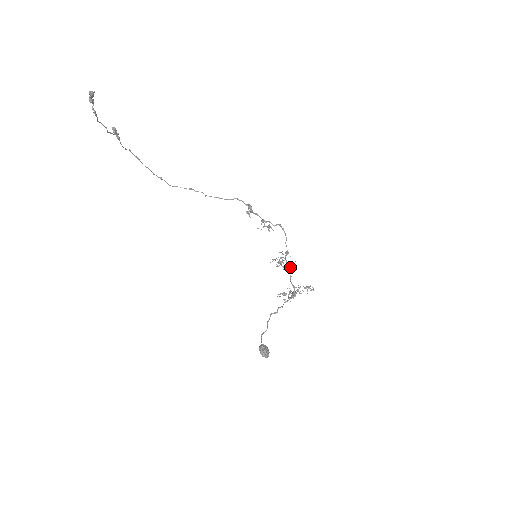
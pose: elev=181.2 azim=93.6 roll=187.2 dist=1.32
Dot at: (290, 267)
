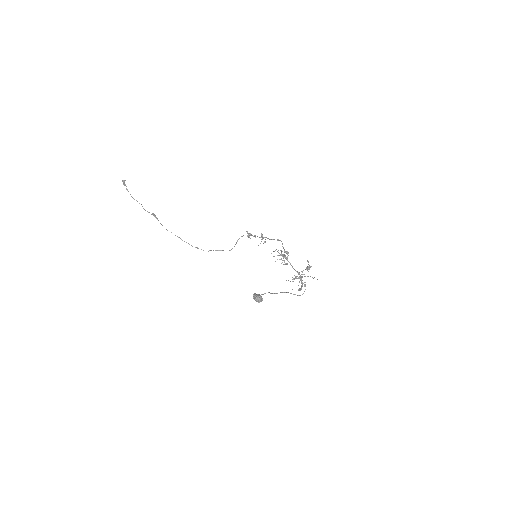
Dot at: (280, 250)
